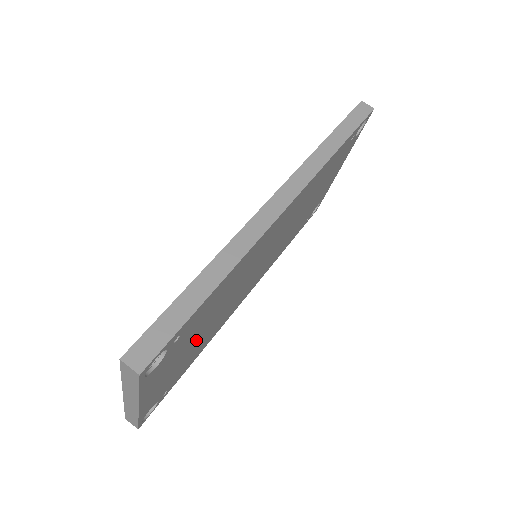
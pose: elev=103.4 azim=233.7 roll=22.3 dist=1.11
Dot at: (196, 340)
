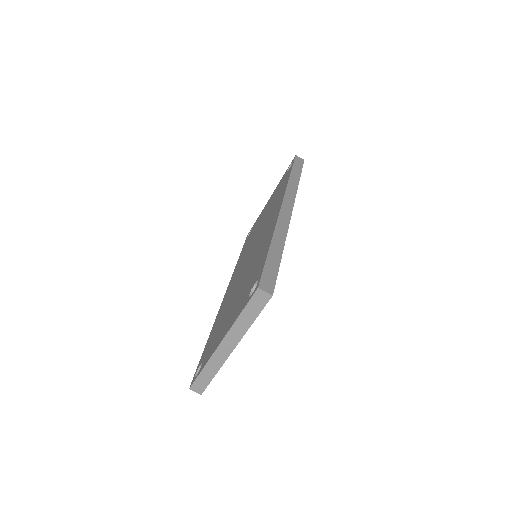
Dot at: occluded
